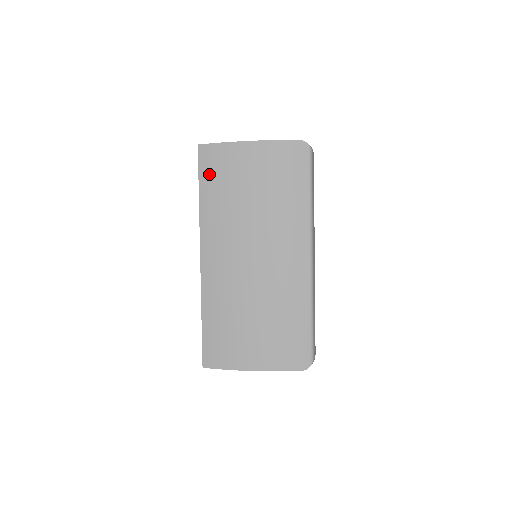
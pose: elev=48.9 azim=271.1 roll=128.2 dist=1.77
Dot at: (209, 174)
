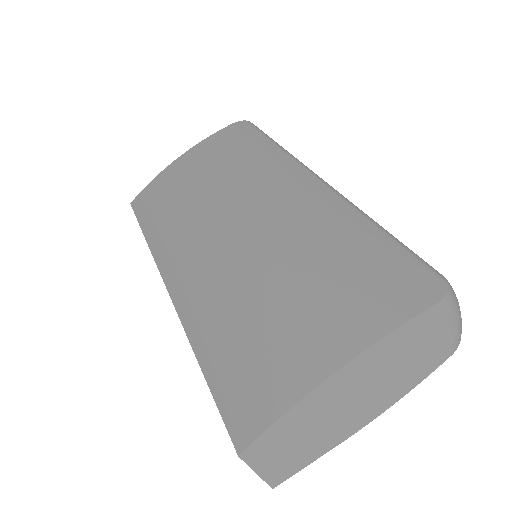
Dot at: (148, 210)
